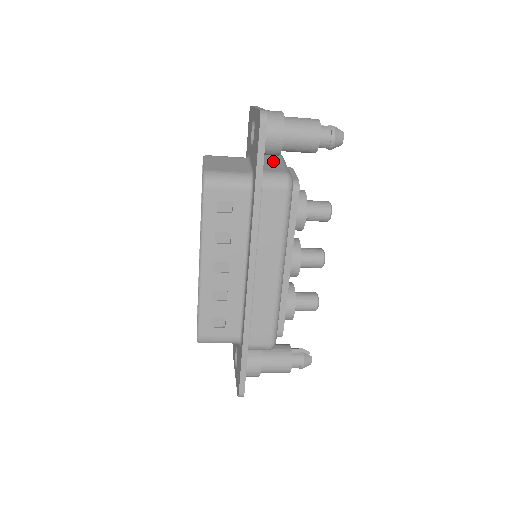
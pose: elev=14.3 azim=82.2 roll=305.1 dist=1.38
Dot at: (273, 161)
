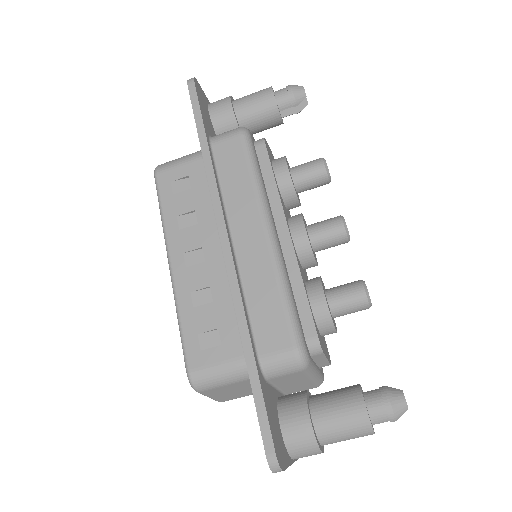
Dot at: occluded
